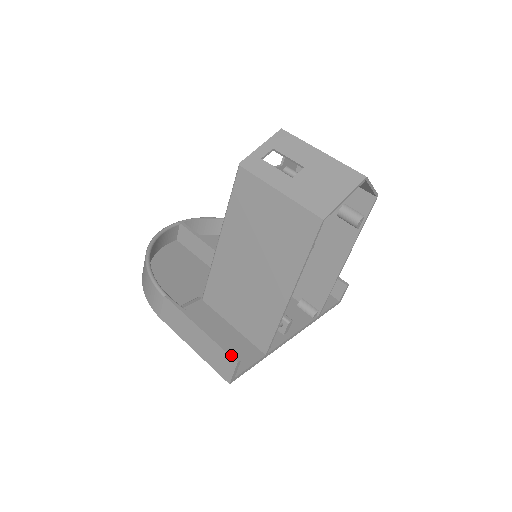
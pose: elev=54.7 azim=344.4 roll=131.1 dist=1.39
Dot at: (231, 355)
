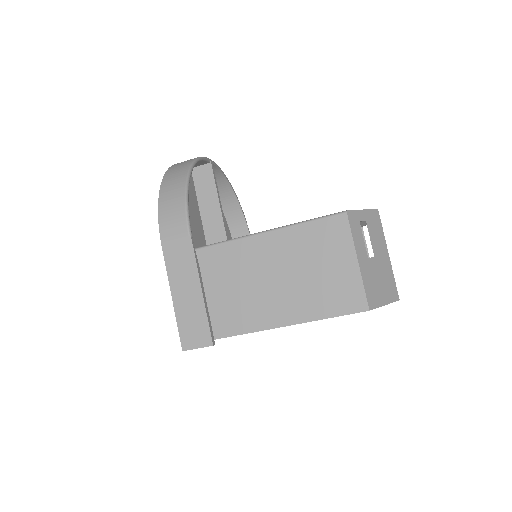
Dot at: (212, 335)
